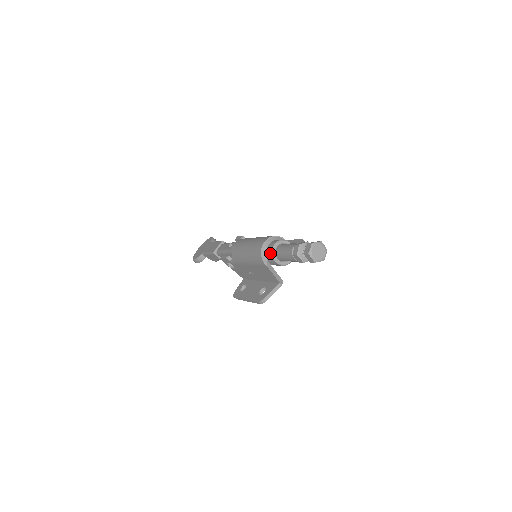
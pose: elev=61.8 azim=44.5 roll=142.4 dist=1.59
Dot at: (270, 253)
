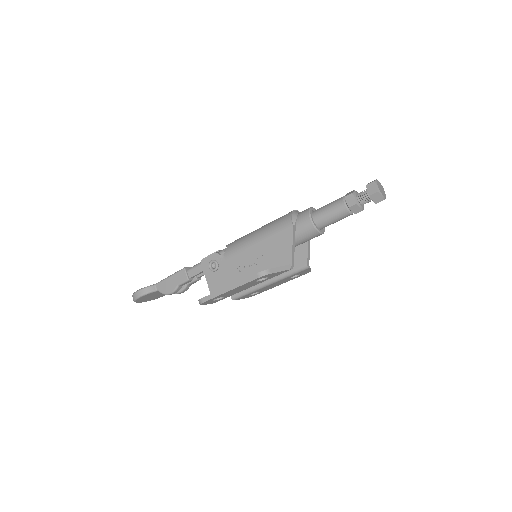
Dot at: (305, 211)
